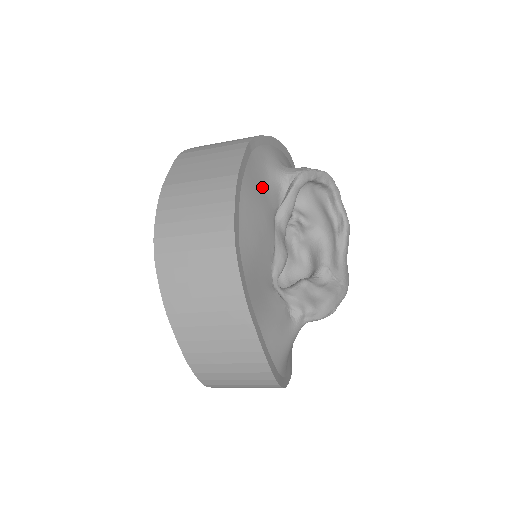
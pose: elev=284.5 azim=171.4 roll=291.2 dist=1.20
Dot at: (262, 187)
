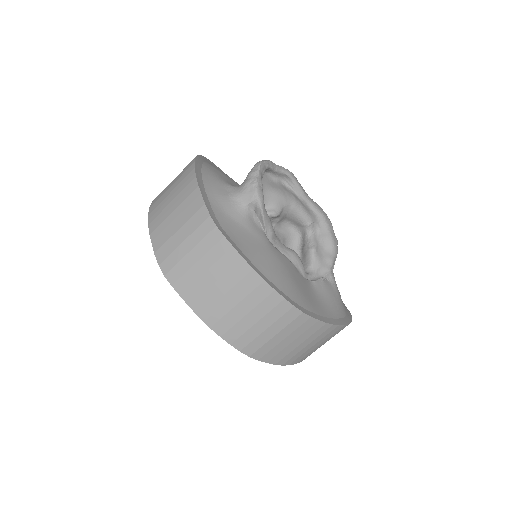
Dot at: (253, 242)
